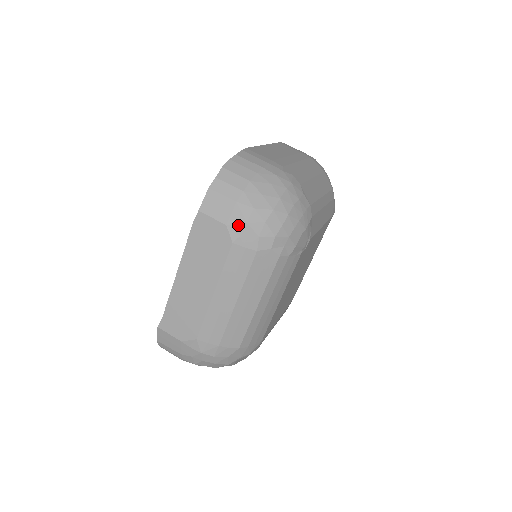
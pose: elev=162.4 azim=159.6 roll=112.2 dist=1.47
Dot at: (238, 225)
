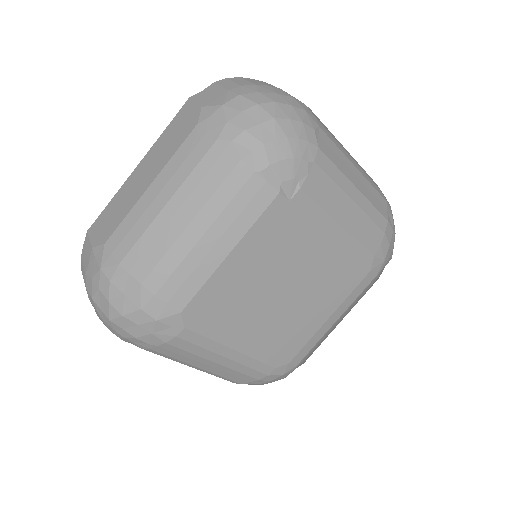
Dot at: (213, 106)
